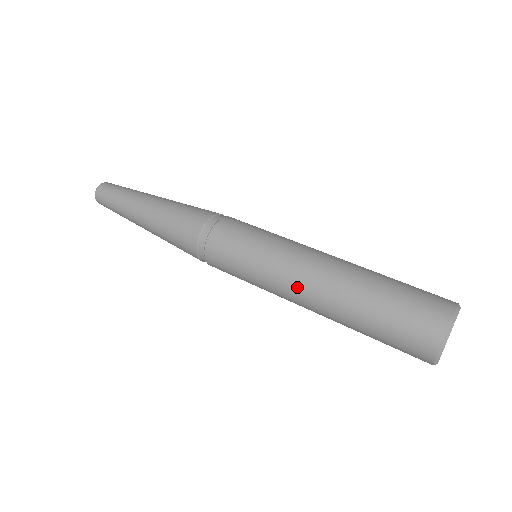
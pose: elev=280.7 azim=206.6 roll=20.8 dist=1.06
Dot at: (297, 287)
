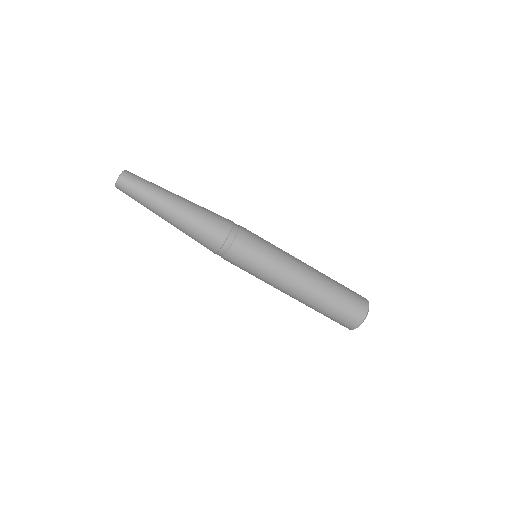
Dot at: (292, 283)
